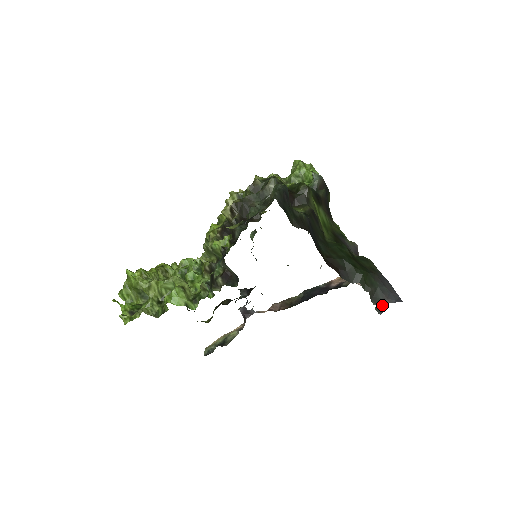
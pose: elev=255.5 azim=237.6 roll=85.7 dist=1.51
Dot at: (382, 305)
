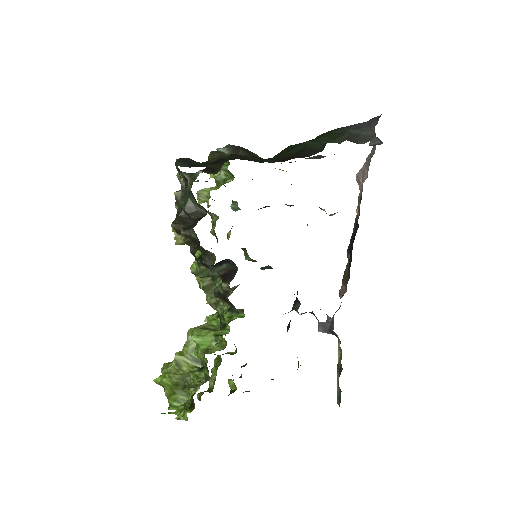
Dot at: (372, 136)
